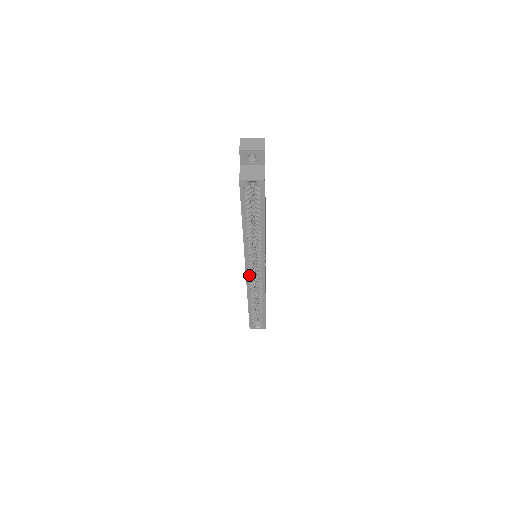
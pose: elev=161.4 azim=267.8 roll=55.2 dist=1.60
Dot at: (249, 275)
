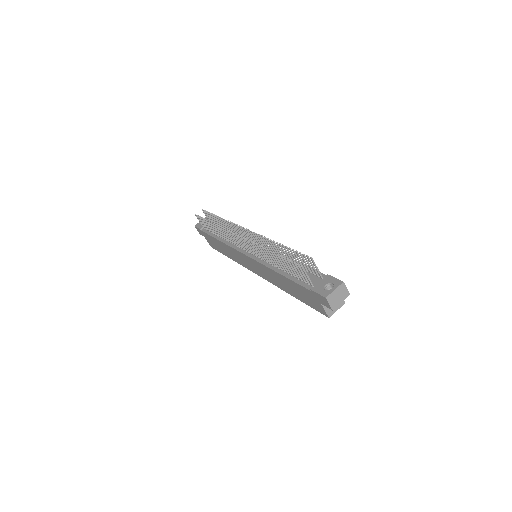
Dot at: occluded
